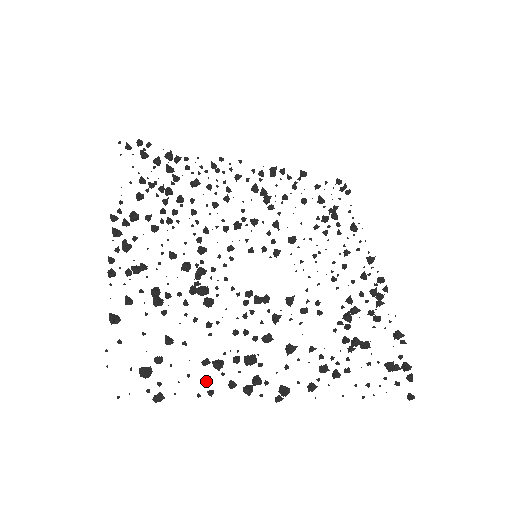
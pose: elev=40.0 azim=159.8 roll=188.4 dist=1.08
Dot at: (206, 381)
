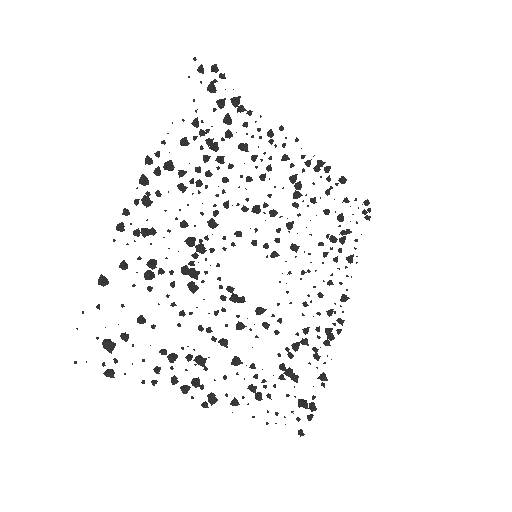
Dot at: (155, 371)
